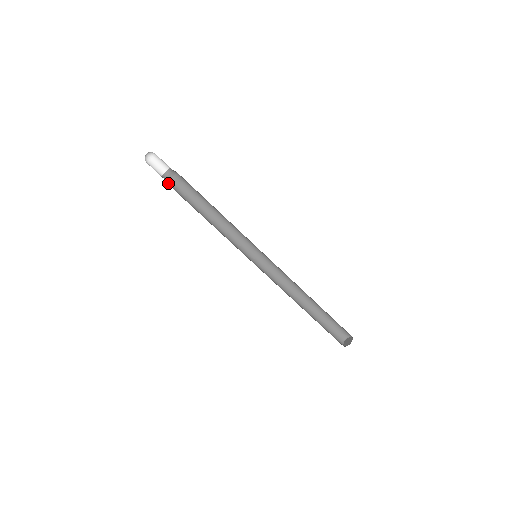
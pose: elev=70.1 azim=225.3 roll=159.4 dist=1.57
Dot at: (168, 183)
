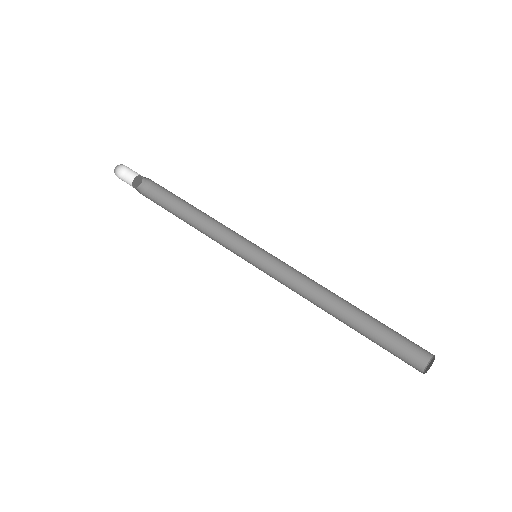
Dot at: (143, 194)
